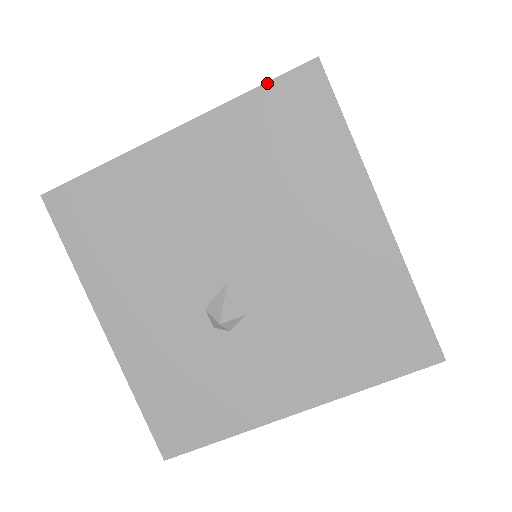
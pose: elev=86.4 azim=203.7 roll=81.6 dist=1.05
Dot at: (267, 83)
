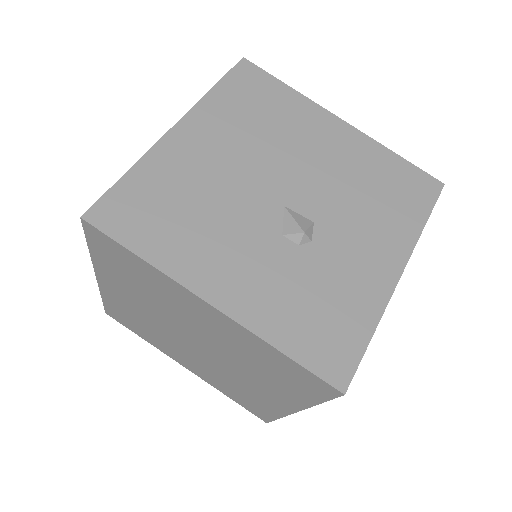
Dot at: (222, 79)
